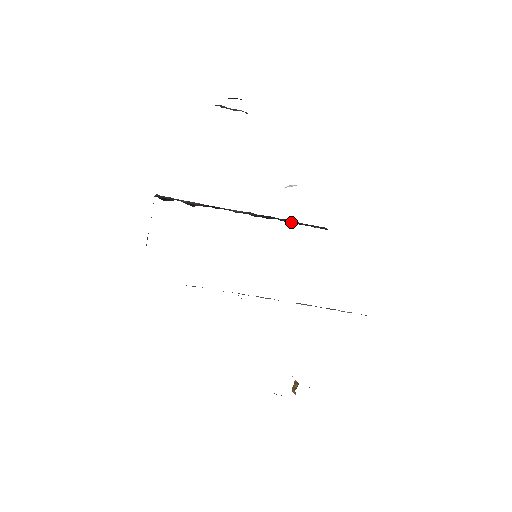
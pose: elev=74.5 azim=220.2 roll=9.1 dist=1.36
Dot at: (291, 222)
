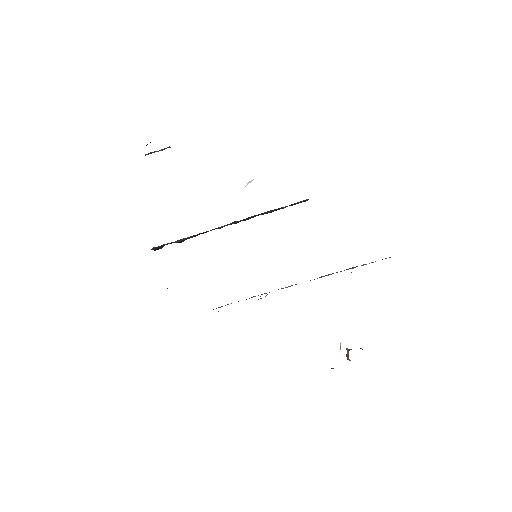
Dot at: (273, 211)
